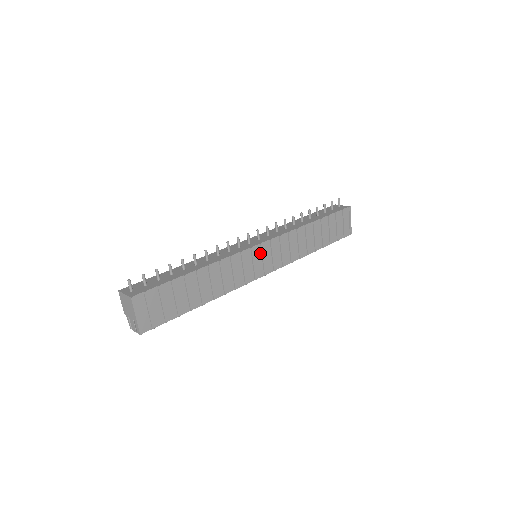
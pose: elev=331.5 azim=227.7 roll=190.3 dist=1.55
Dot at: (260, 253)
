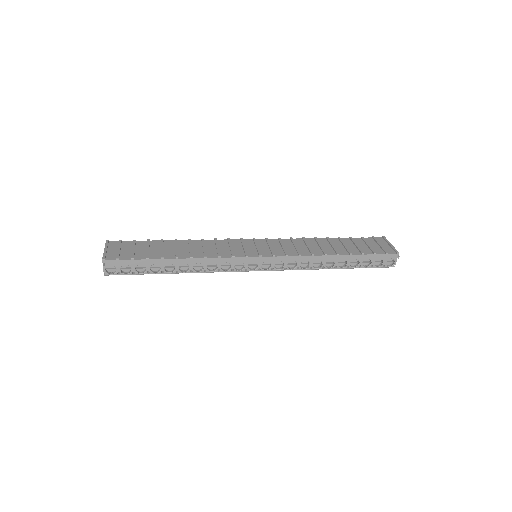
Dot at: (253, 244)
